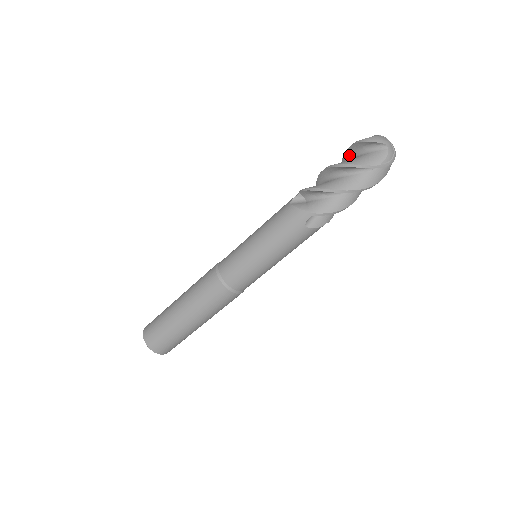
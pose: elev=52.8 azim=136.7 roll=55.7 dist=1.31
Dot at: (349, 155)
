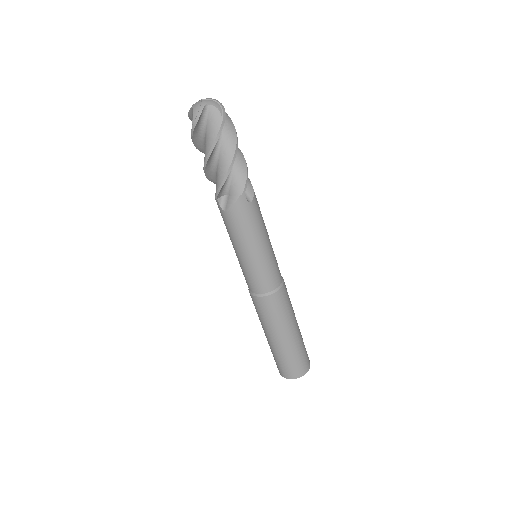
Dot at: (198, 142)
